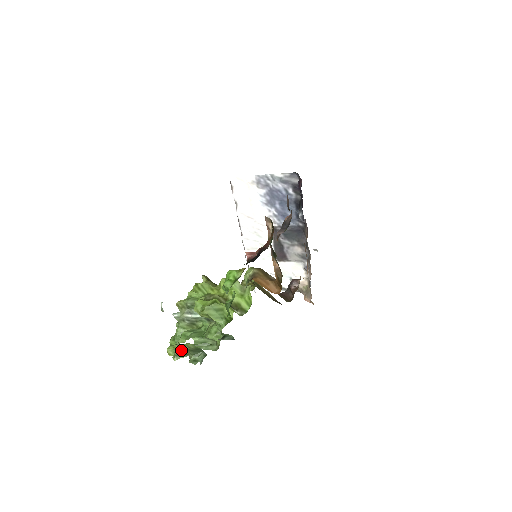
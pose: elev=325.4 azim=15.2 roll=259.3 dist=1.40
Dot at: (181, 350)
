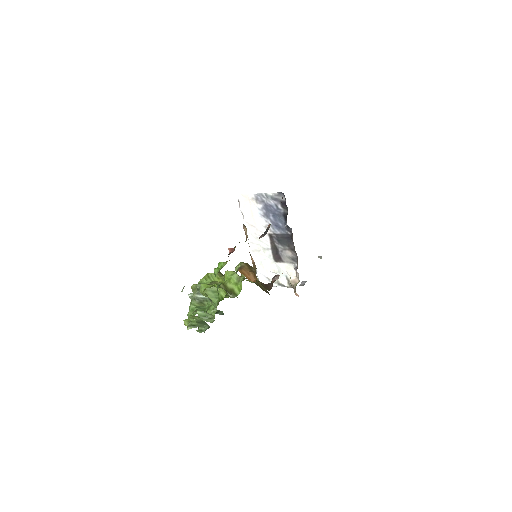
Dot at: (192, 322)
